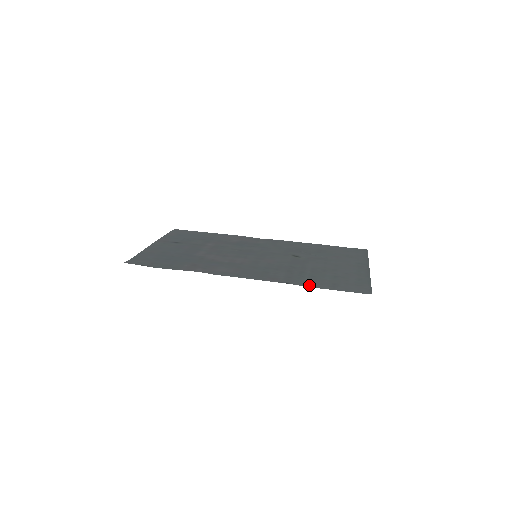
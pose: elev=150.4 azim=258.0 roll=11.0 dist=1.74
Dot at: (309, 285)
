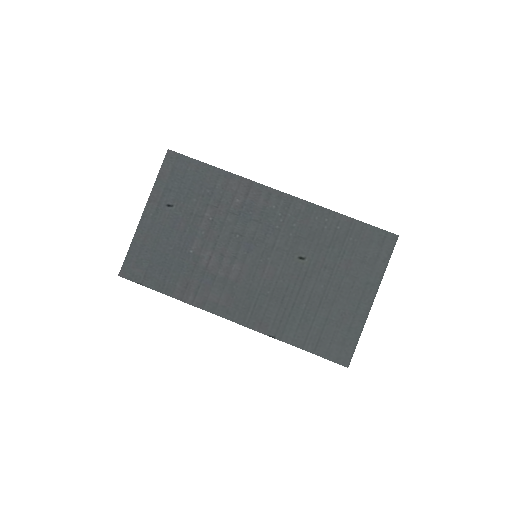
Dot at: (294, 342)
